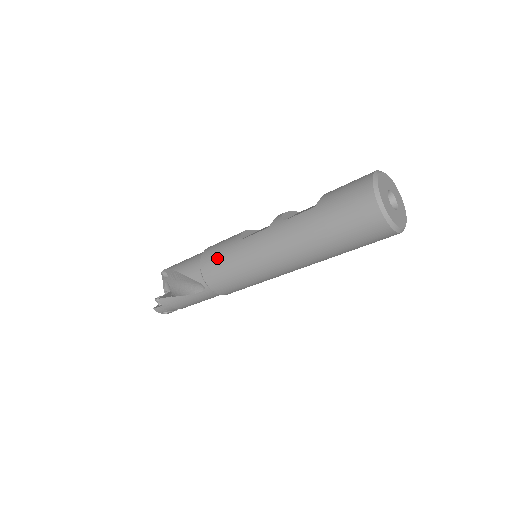
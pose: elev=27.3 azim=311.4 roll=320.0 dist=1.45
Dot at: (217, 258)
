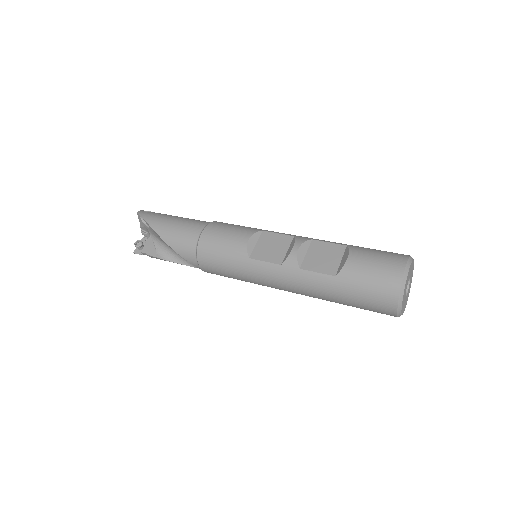
Dot at: (218, 261)
